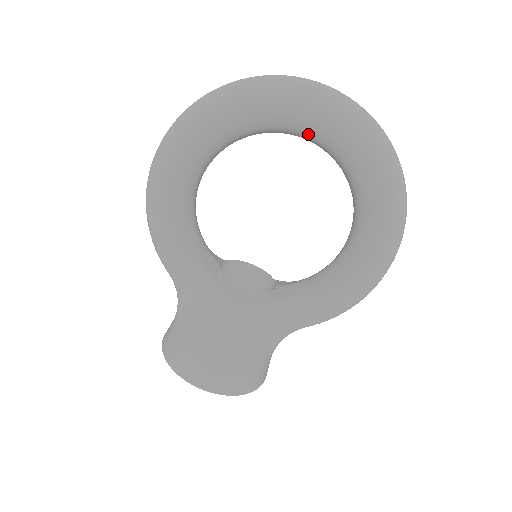
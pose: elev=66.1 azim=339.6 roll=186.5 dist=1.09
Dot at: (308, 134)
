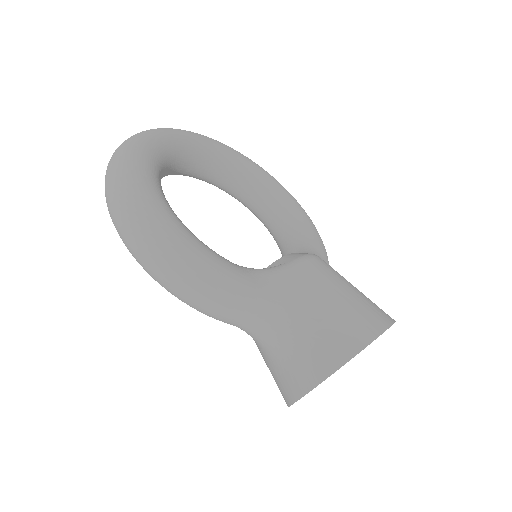
Dot at: (191, 152)
